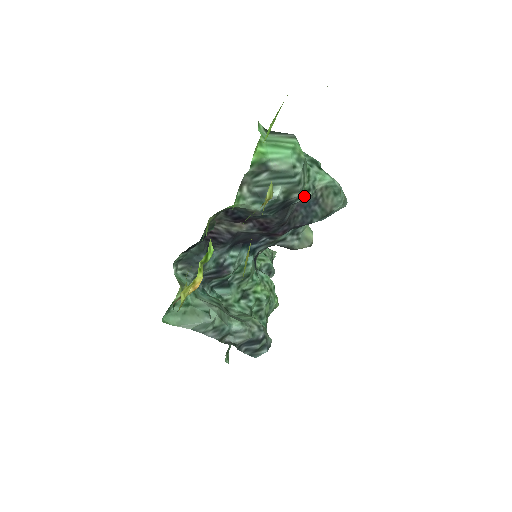
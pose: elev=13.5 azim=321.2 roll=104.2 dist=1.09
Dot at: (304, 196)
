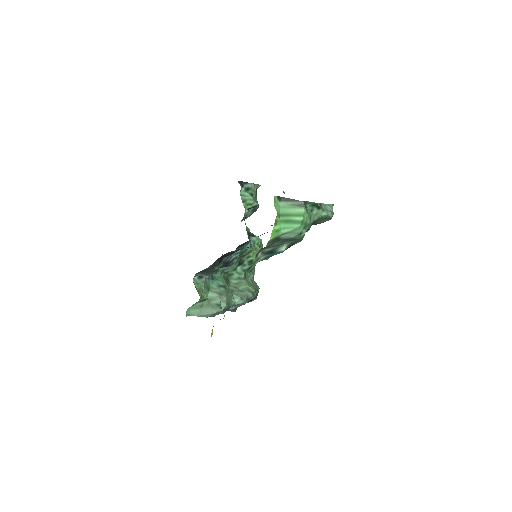
Dot at: occluded
